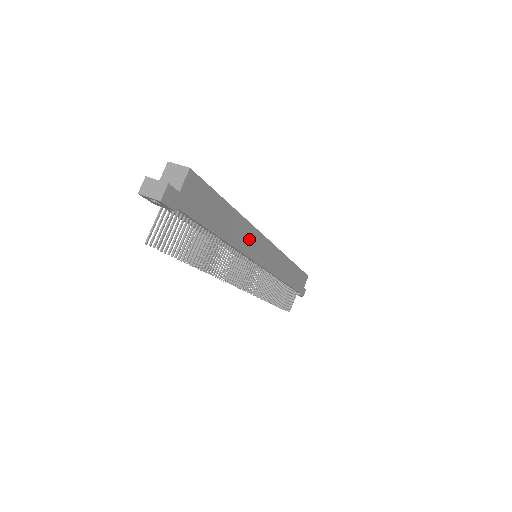
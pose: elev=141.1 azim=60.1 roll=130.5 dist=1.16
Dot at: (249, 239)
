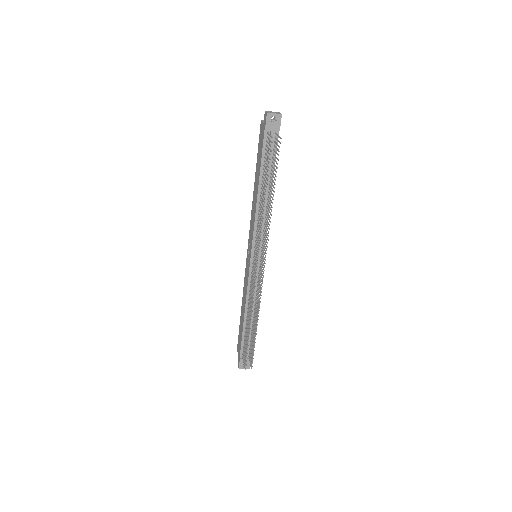
Dot at: occluded
